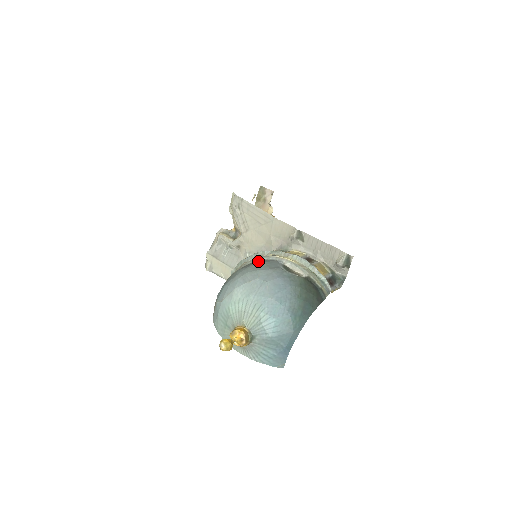
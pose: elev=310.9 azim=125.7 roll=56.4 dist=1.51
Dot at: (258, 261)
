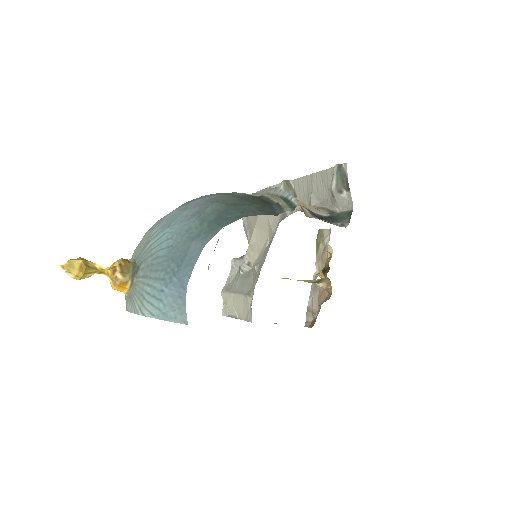
Dot at: occluded
